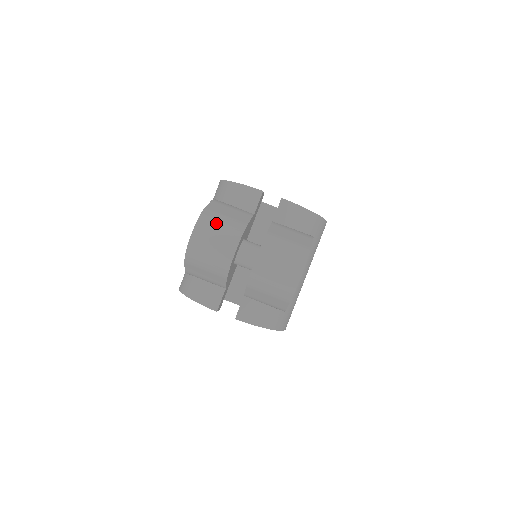
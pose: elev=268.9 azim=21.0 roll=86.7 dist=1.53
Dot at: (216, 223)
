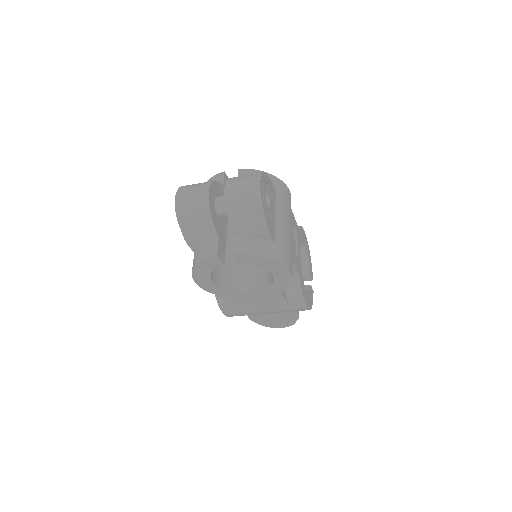
Dot at: (191, 186)
